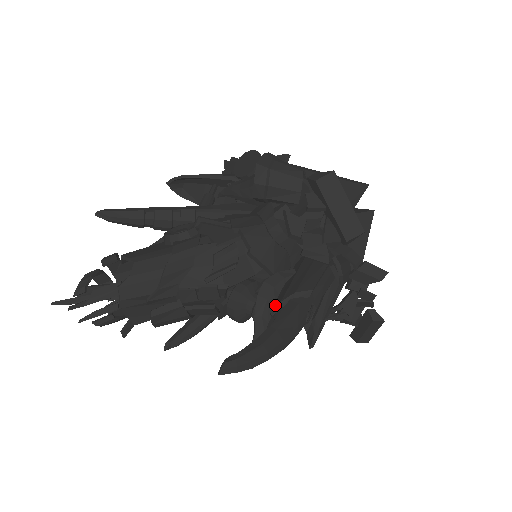
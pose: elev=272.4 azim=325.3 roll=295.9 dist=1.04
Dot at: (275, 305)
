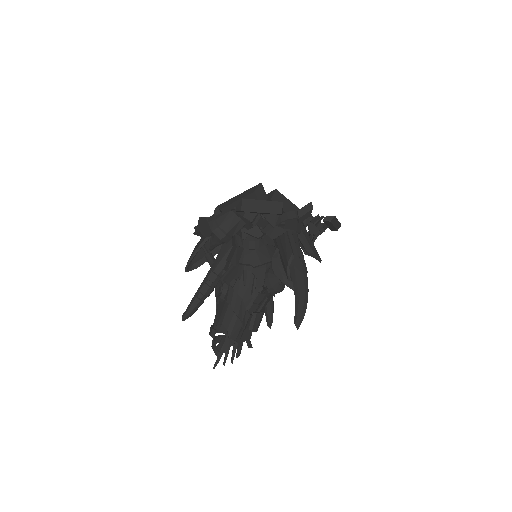
Dot at: (287, 276)
